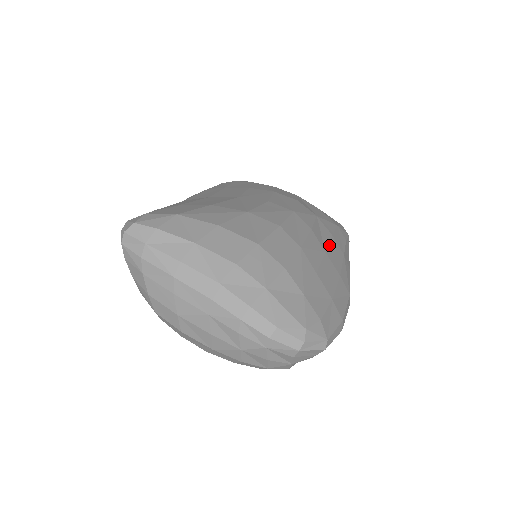
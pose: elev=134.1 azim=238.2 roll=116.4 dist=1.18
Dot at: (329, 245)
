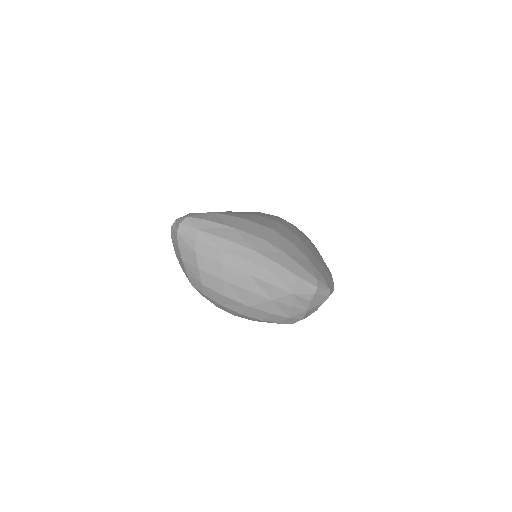
Dot at: (310, 242)
